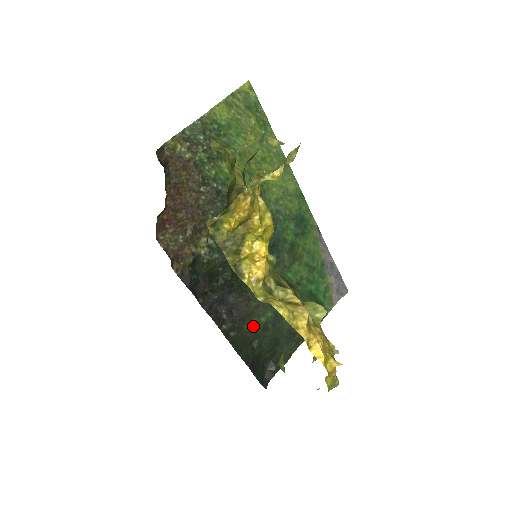
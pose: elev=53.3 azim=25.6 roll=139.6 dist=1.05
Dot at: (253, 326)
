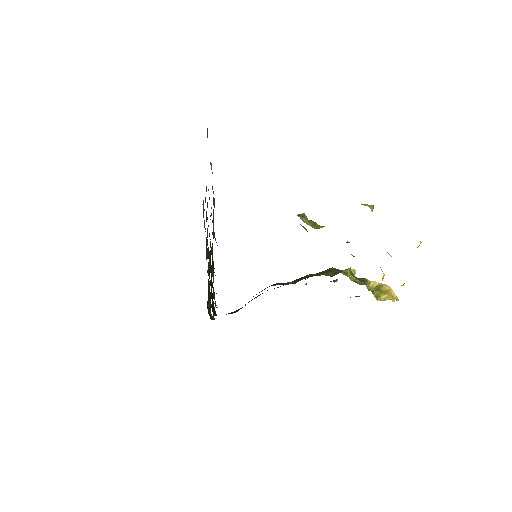
Dot at: occluded
